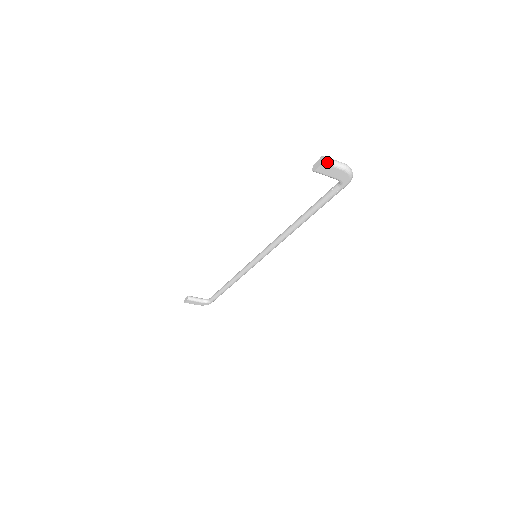
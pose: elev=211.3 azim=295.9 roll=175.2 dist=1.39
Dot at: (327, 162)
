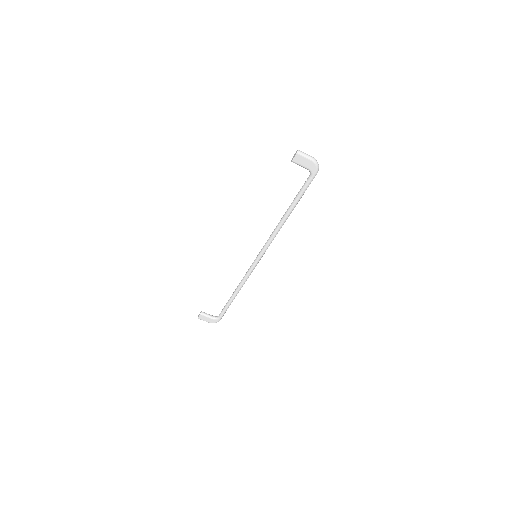
Dot at: (300, 153)
